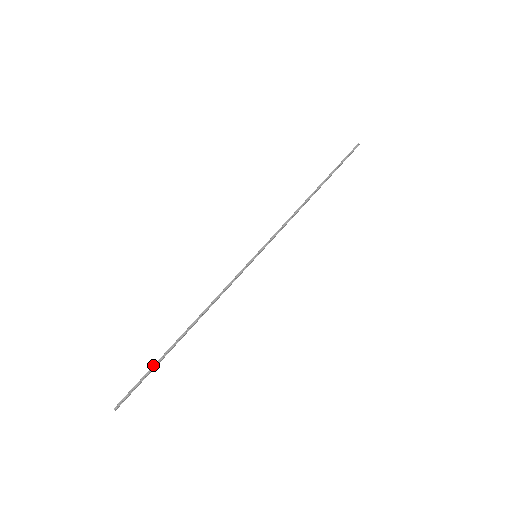
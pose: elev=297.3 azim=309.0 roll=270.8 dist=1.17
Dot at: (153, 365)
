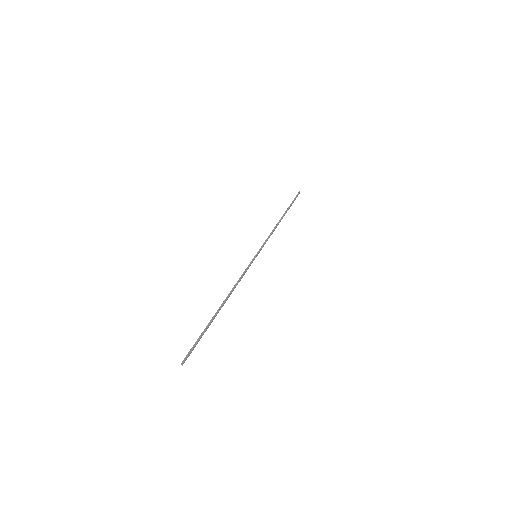
Dot at: occluded
